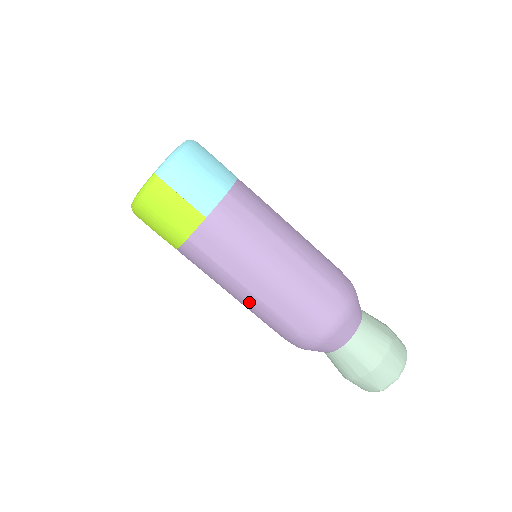
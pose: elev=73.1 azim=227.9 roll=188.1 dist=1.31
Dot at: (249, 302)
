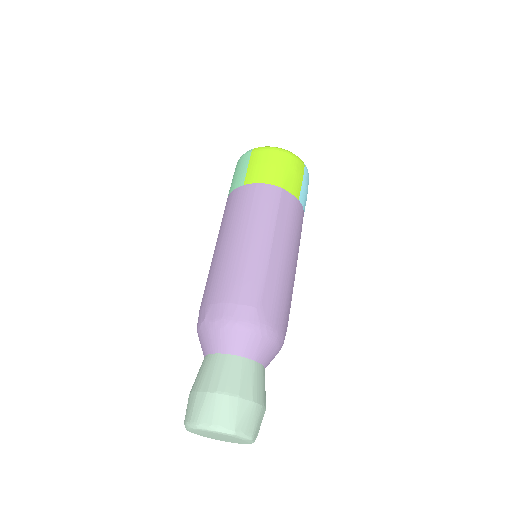
Dot at: (258, 251)
